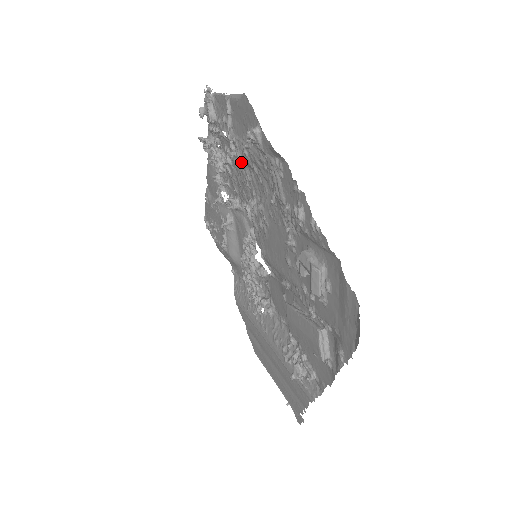
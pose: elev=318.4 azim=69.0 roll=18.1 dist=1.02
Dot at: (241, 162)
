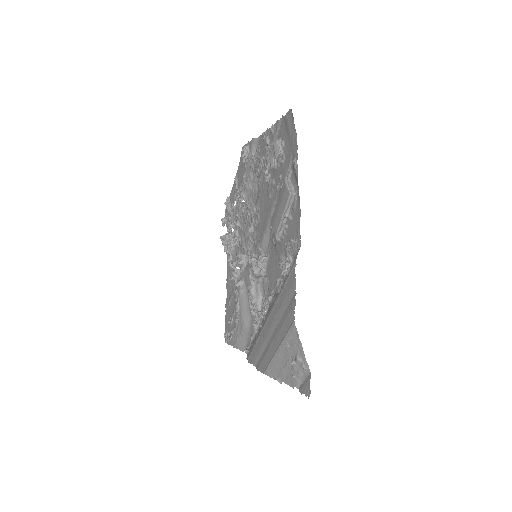
Dot at: (243, 196)
